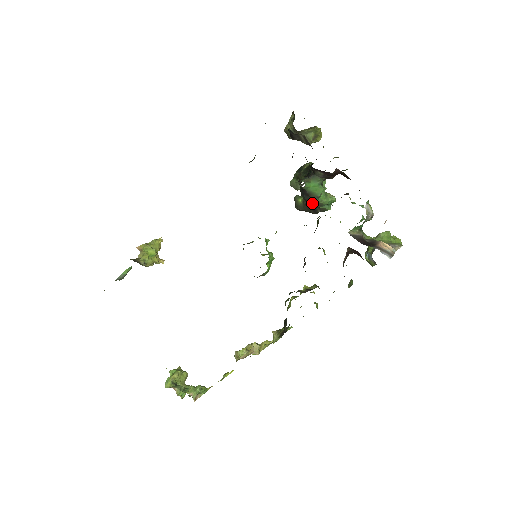
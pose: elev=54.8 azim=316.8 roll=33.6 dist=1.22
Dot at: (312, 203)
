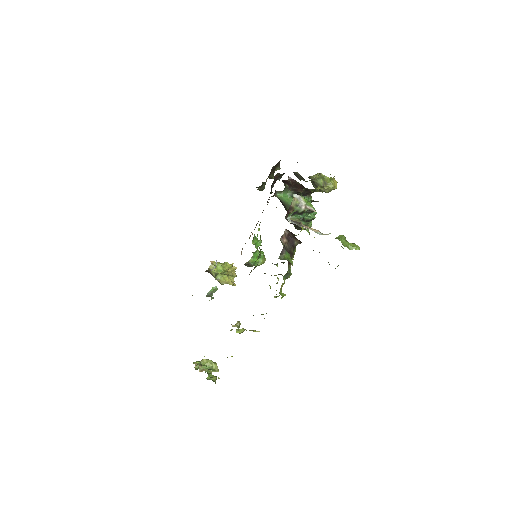
Dot at: occluded
